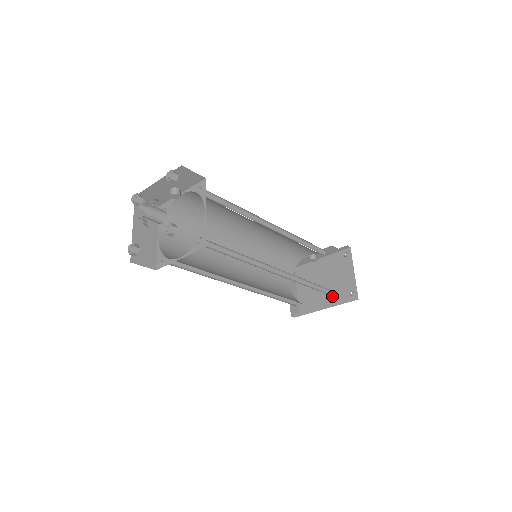
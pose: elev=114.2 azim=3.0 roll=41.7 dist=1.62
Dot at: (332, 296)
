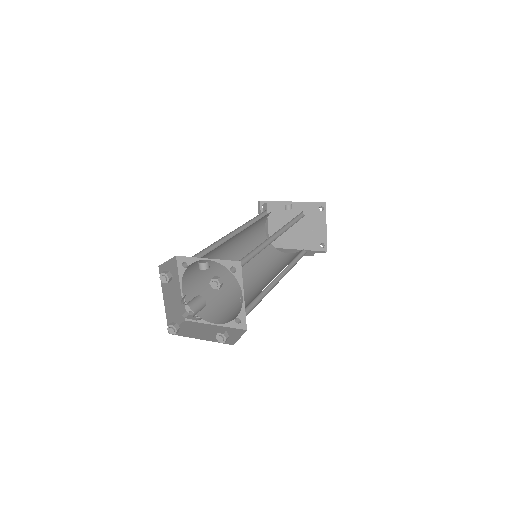
Dot at: (302, 241)
